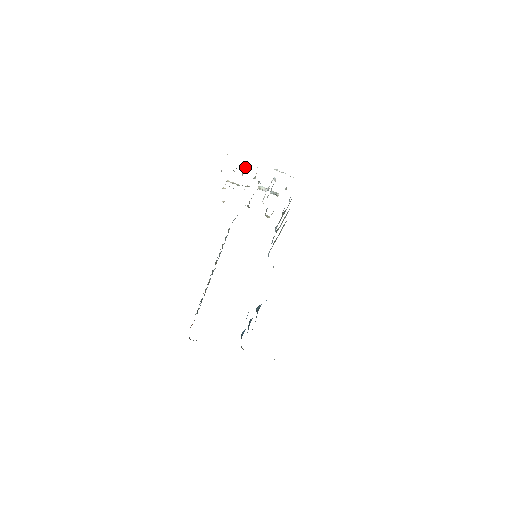
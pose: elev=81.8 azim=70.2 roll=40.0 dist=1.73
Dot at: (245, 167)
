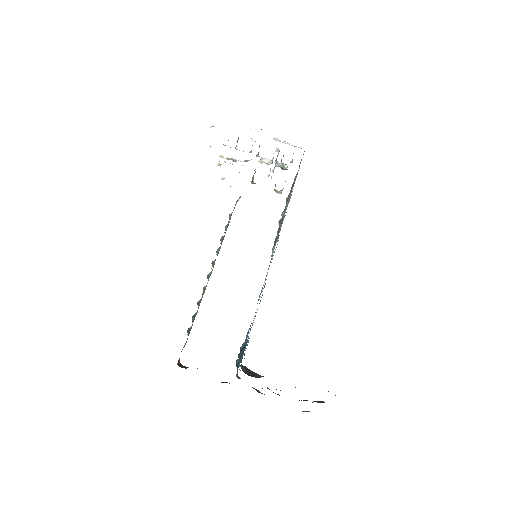
Dot at: occluded
